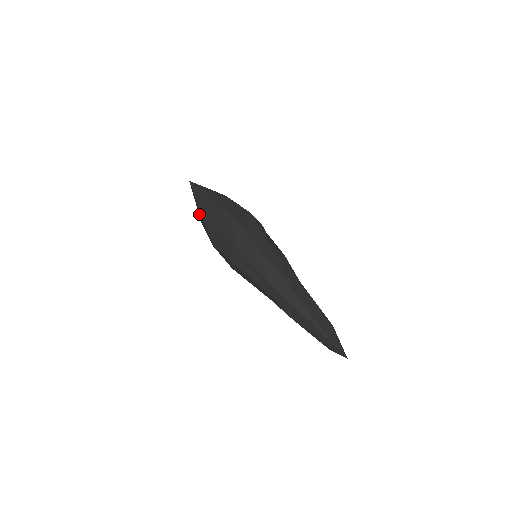
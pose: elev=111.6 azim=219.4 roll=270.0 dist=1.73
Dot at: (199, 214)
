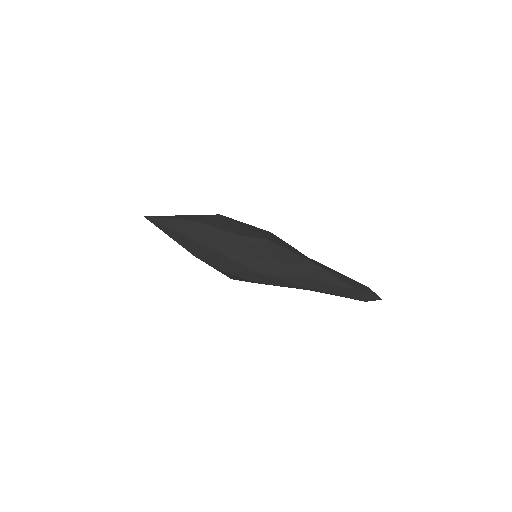
Dot at: occluded
